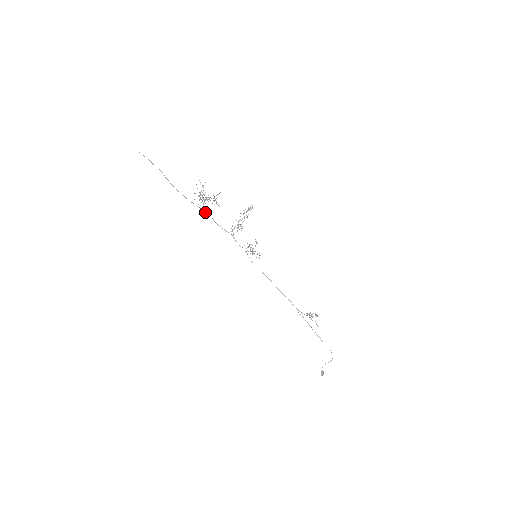
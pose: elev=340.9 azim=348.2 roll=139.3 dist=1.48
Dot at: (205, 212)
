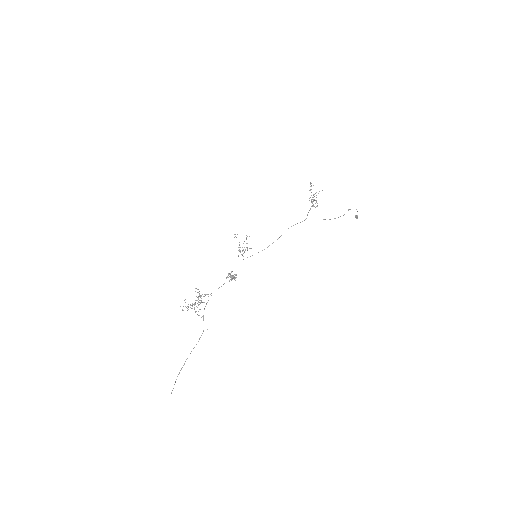
Dot at: occluded
